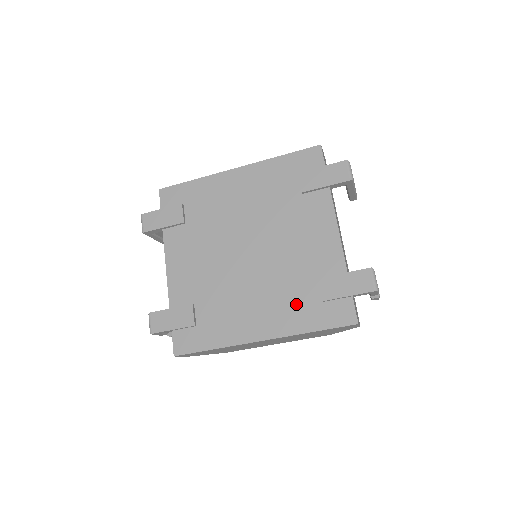
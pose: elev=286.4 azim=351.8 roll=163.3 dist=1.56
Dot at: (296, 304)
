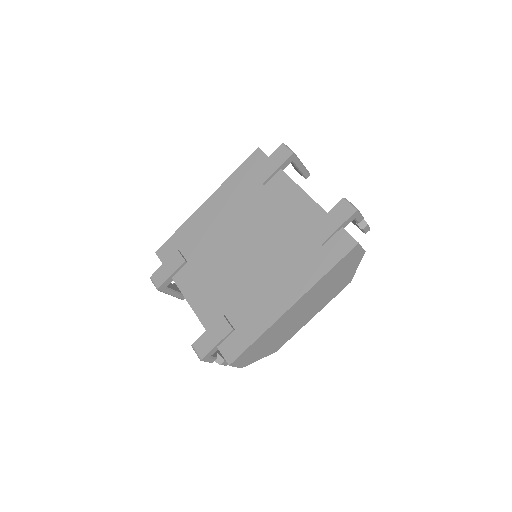
Dot at: (303, 261)
